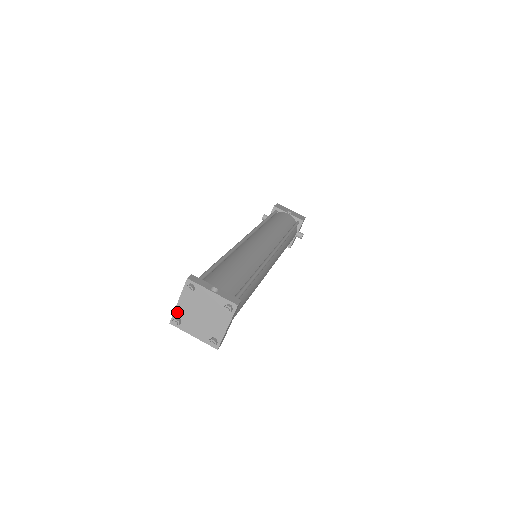
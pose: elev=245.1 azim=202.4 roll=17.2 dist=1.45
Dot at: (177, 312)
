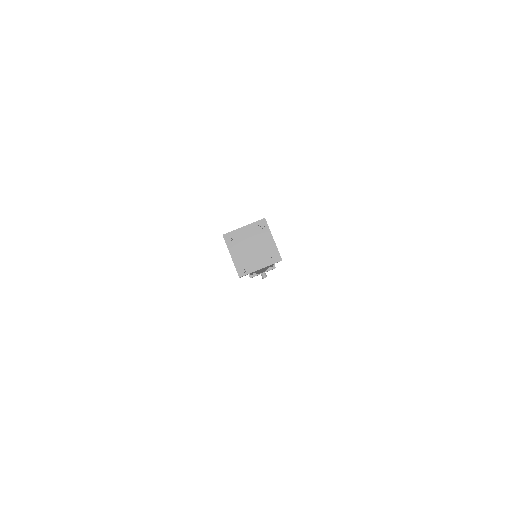
Dot at: (236, 232)
